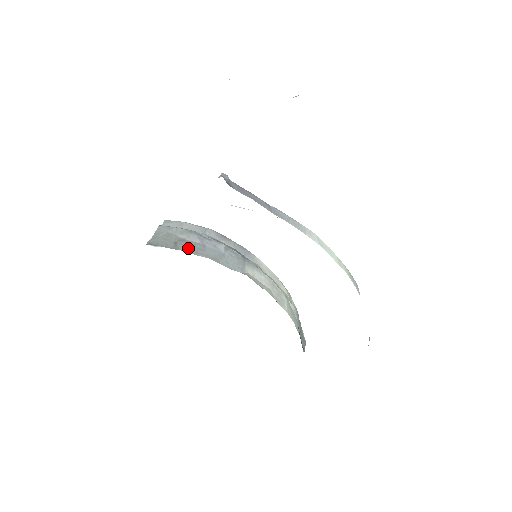
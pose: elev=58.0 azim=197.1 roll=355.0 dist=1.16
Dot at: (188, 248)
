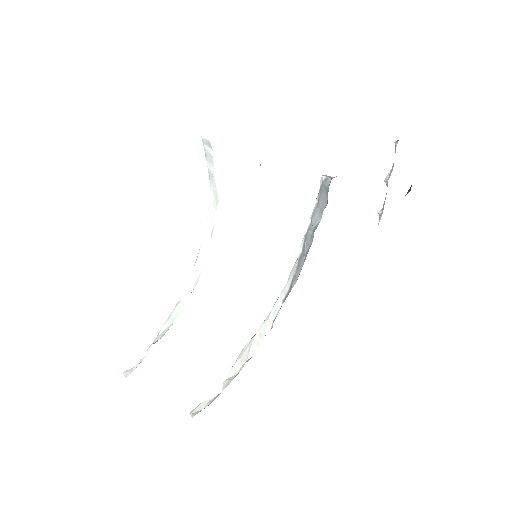
Dot at: occluded
